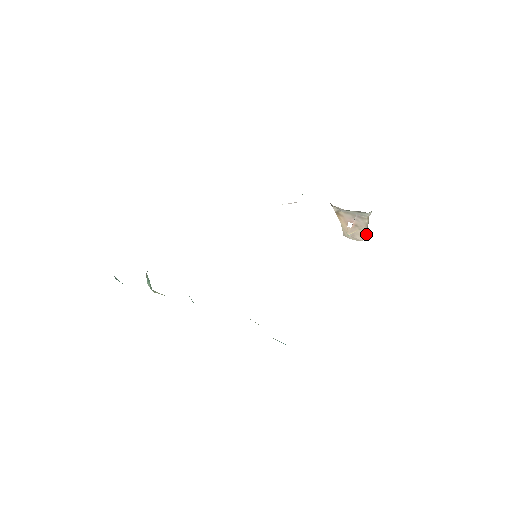
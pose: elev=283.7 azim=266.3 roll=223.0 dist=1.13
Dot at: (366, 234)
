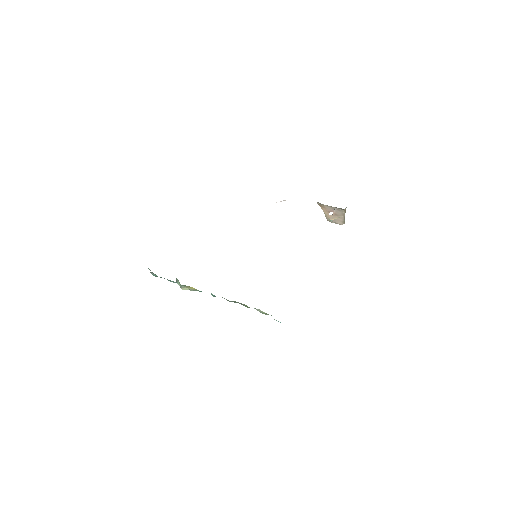
Dot at: (344, 221)
